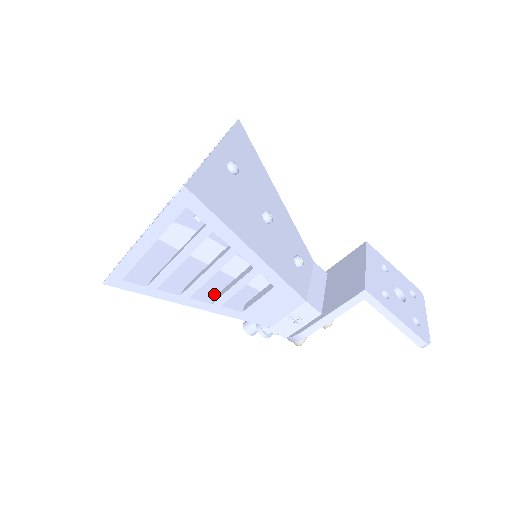
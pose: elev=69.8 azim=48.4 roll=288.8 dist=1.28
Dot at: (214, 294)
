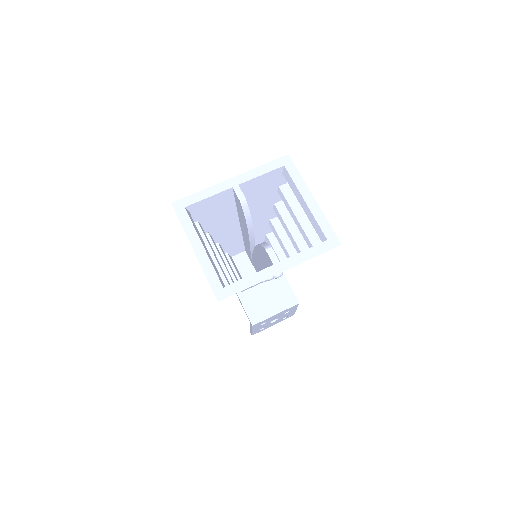
Dot at: (218, 241)
